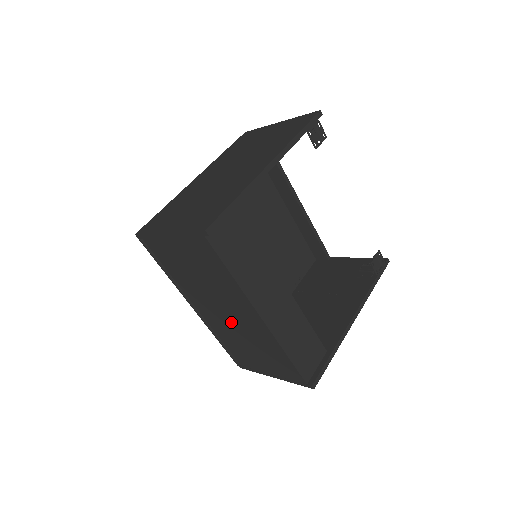
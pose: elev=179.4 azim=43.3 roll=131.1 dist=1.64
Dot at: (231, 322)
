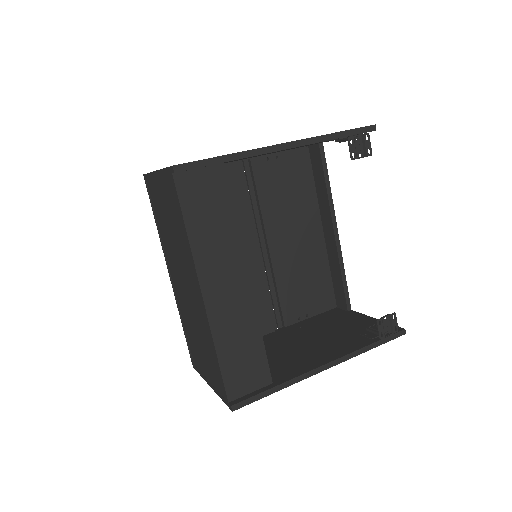
Dot at: (187, 298)
